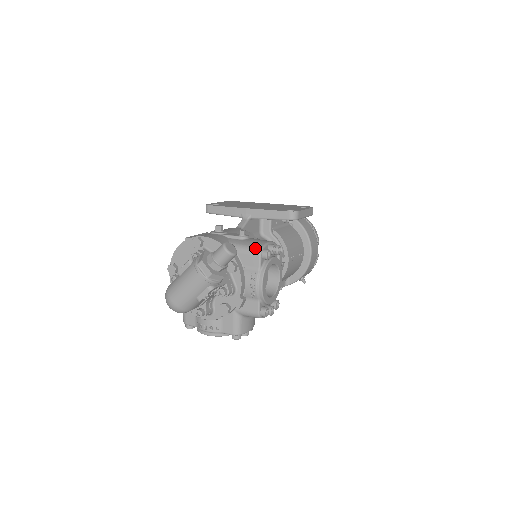
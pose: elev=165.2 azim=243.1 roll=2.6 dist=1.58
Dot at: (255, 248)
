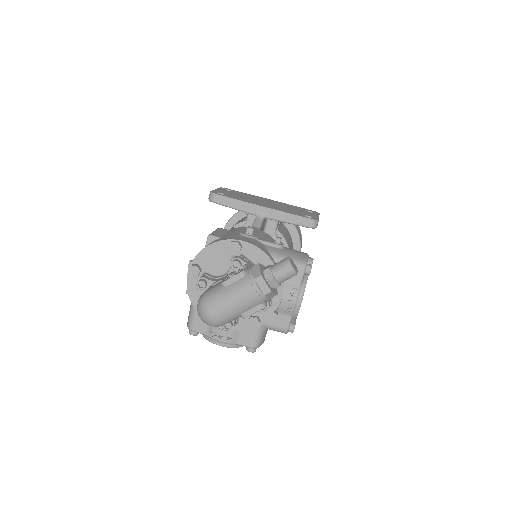
Dot at: (299, 262)
